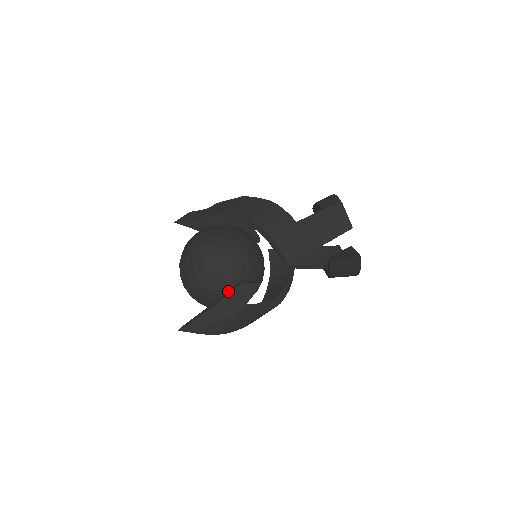
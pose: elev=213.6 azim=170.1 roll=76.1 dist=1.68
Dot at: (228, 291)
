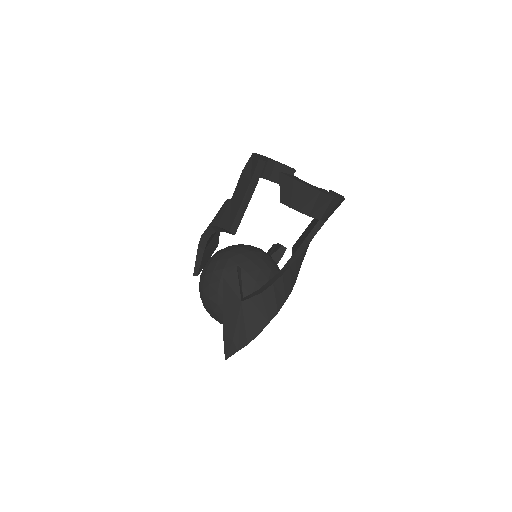
Dot at: occluded
